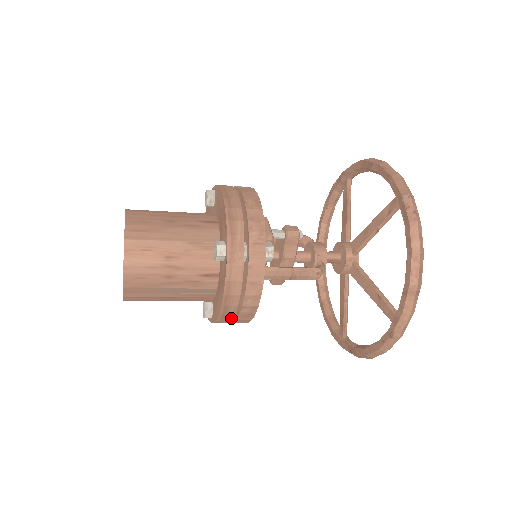
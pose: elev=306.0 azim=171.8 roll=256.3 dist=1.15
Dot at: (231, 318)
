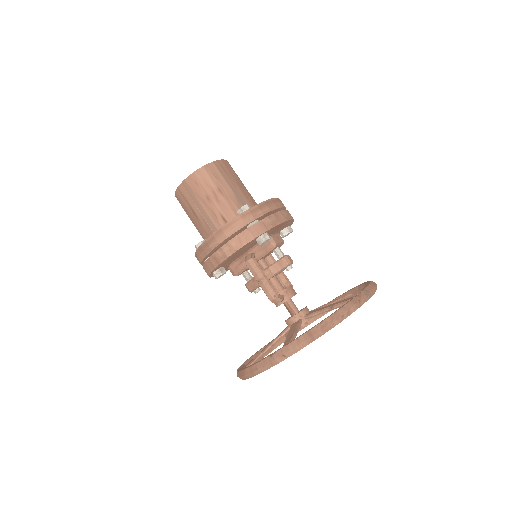
Dot at: (208, 252)
